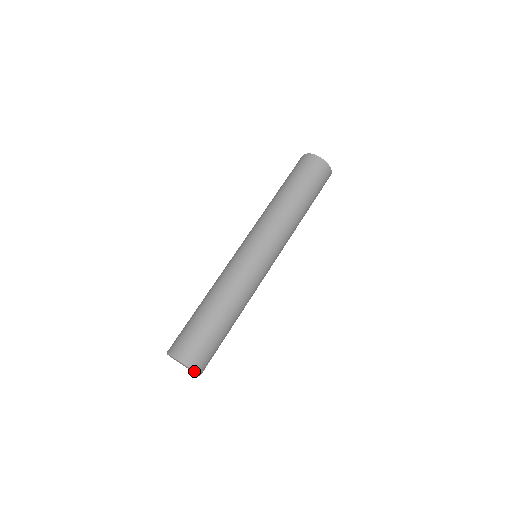
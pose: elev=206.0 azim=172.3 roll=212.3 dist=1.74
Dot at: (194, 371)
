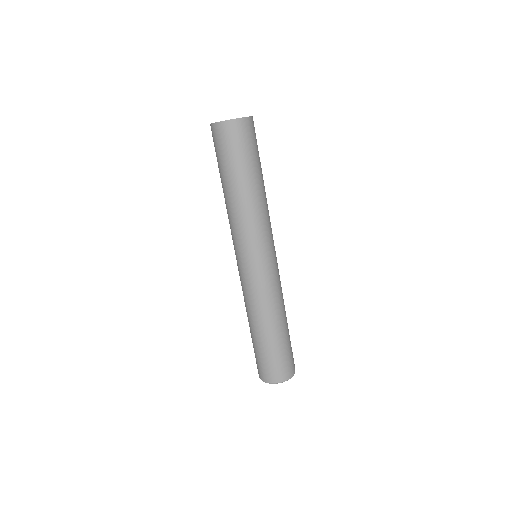
Dot at: occluded
